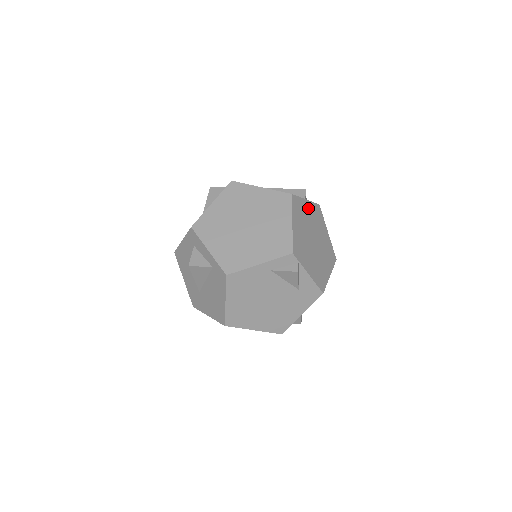
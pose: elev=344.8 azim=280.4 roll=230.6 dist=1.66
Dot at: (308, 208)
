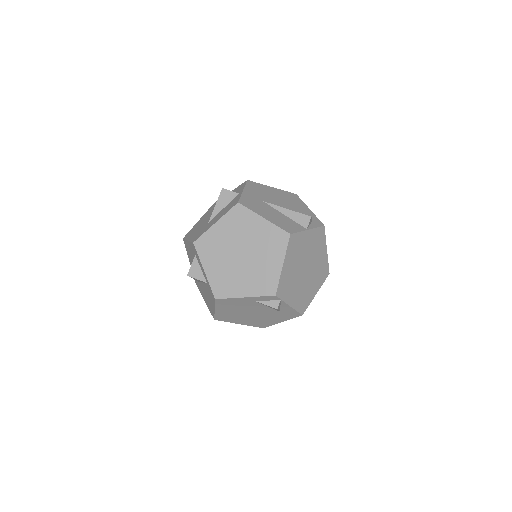
Dot at: (308, 238)
